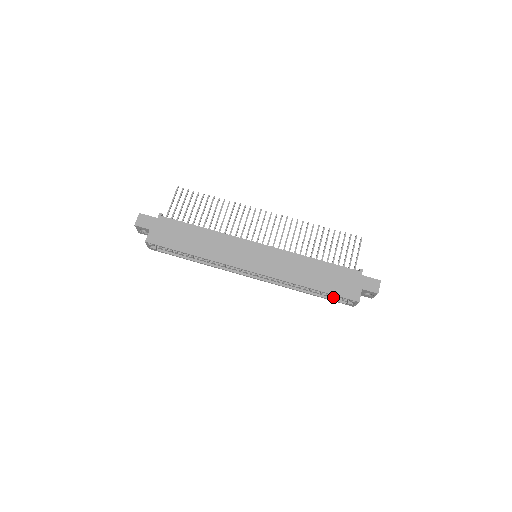
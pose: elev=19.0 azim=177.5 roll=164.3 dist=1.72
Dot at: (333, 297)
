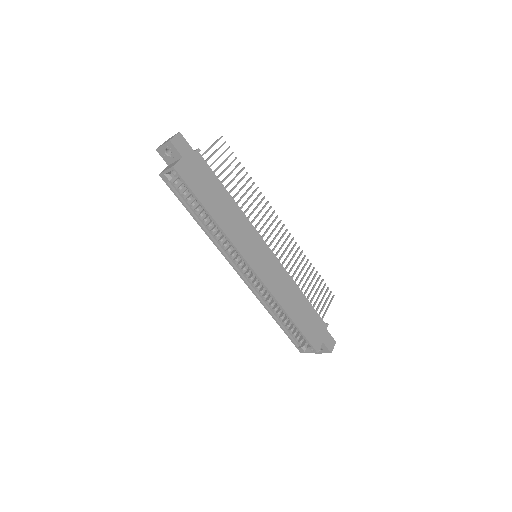
Dot at: (293, 335)
